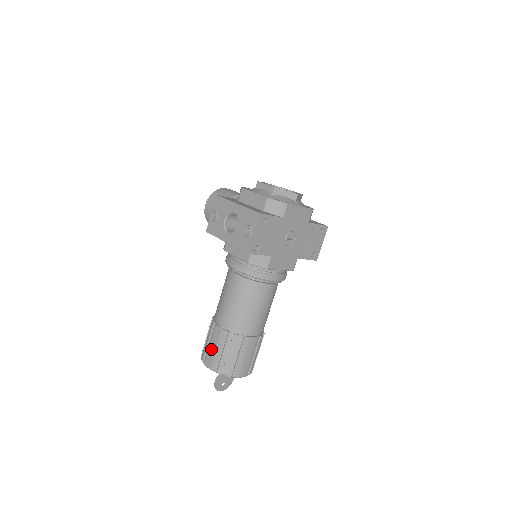
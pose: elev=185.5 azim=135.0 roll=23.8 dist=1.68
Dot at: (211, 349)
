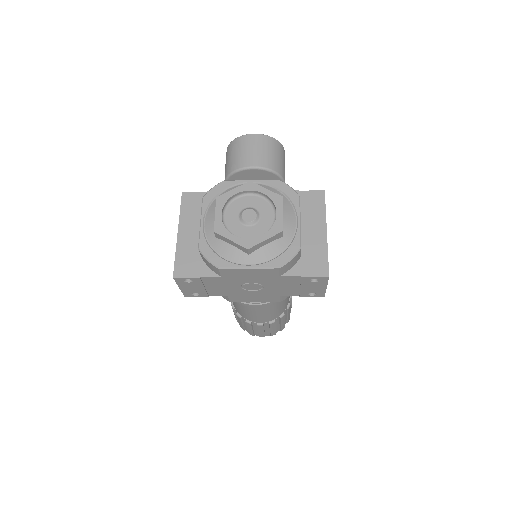
Dot at: occluded
